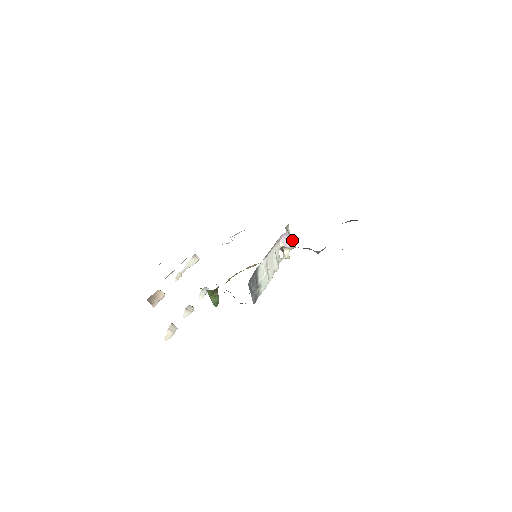
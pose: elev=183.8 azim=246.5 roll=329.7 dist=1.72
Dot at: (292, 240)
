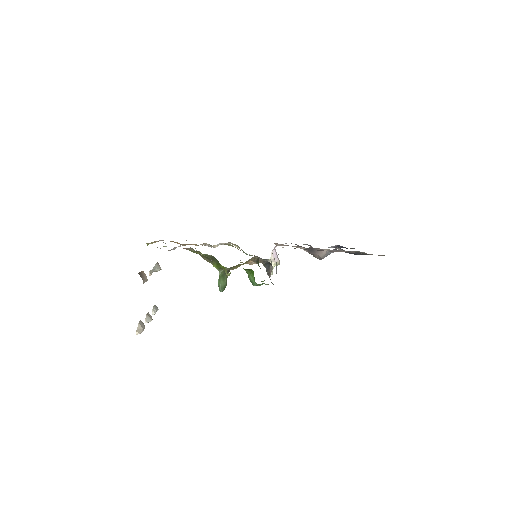
Dot at: occluded
